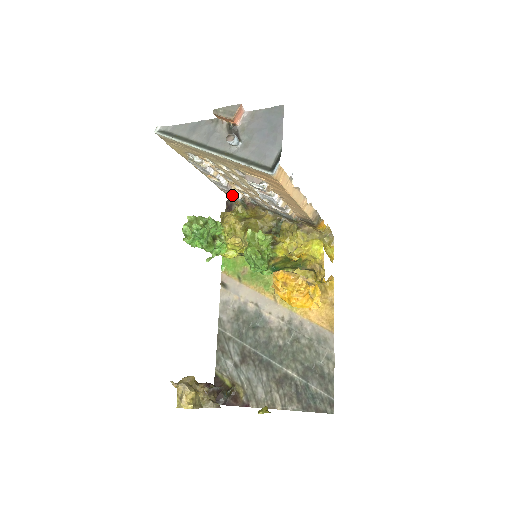
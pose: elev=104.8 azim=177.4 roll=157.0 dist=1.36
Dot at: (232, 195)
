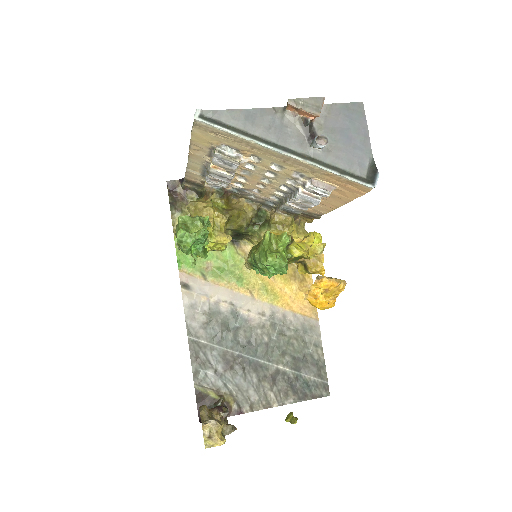
Dot at: (216, 184)
